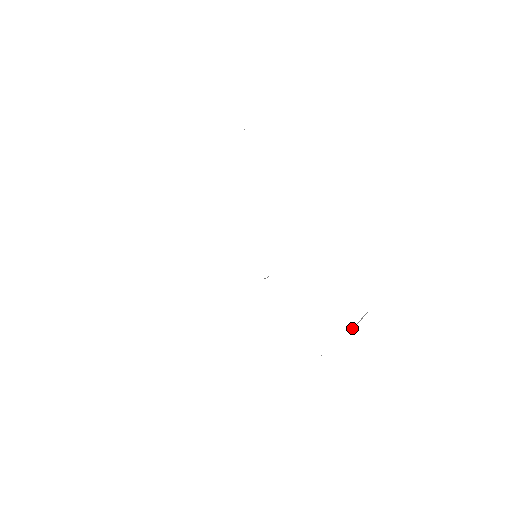
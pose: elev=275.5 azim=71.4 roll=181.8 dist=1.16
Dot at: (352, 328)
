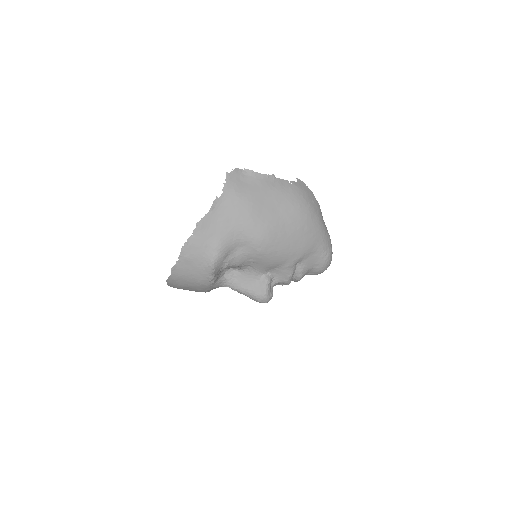
Dot at: (293, 182)
